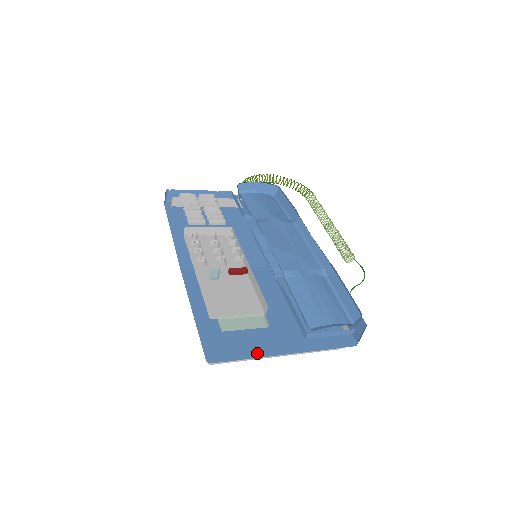
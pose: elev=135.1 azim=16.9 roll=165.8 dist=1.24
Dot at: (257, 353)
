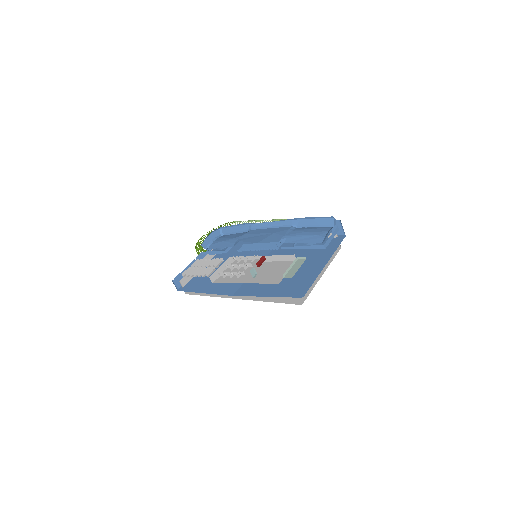
Dot at: (315, 276)
